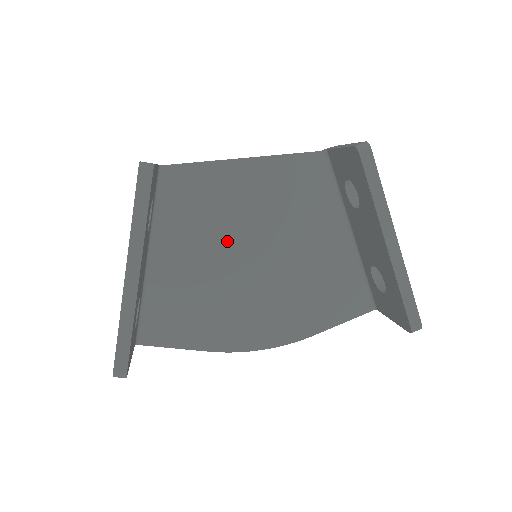
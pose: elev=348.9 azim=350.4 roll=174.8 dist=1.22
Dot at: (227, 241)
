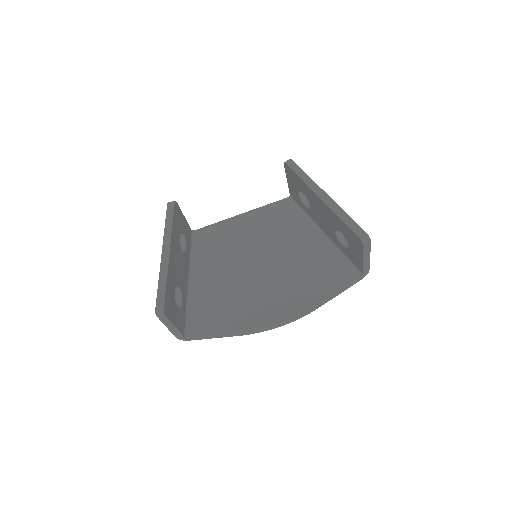
Dot at: (239, 258)
